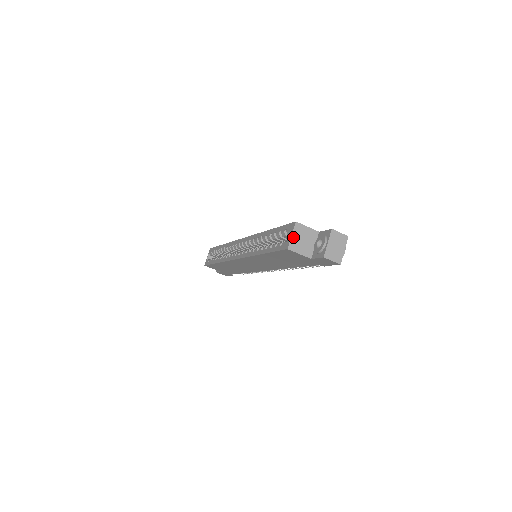
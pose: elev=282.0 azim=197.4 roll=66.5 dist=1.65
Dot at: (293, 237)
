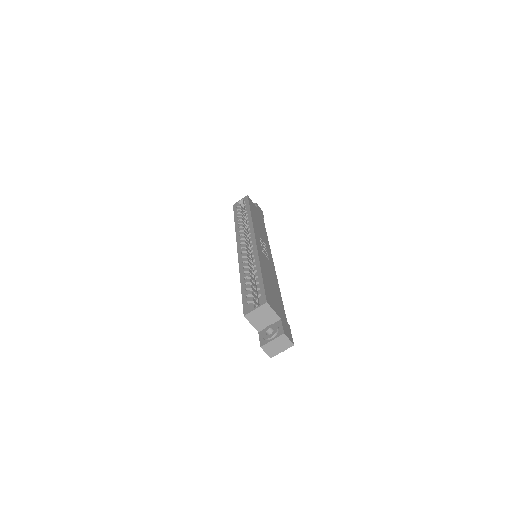
Dot at: (255, 311)
